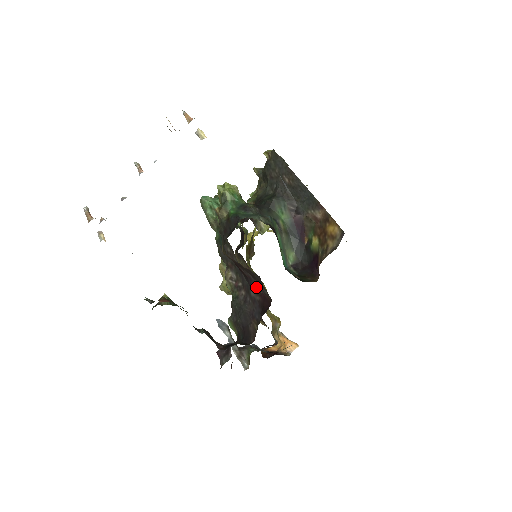
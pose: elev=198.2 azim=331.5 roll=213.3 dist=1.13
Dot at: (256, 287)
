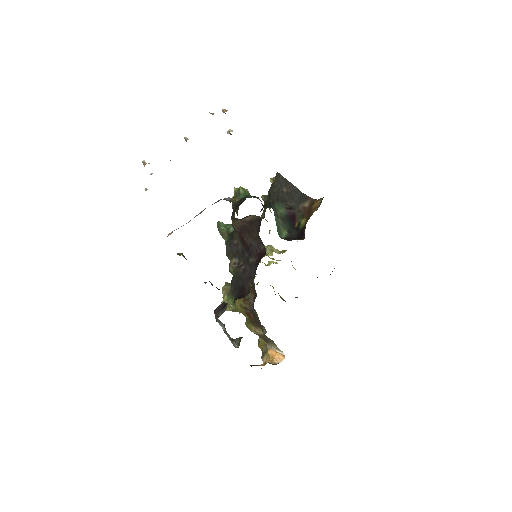
Dot at: (255, 250)
